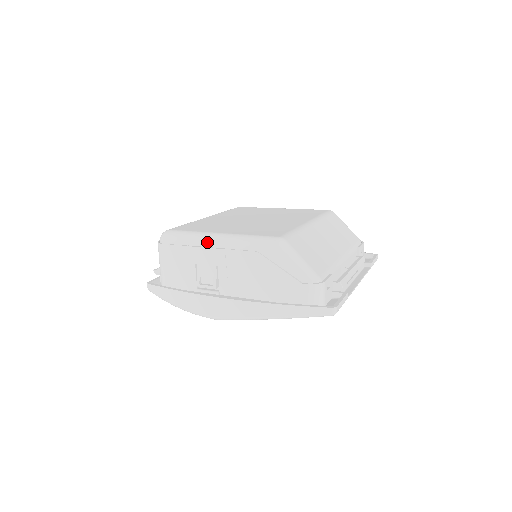
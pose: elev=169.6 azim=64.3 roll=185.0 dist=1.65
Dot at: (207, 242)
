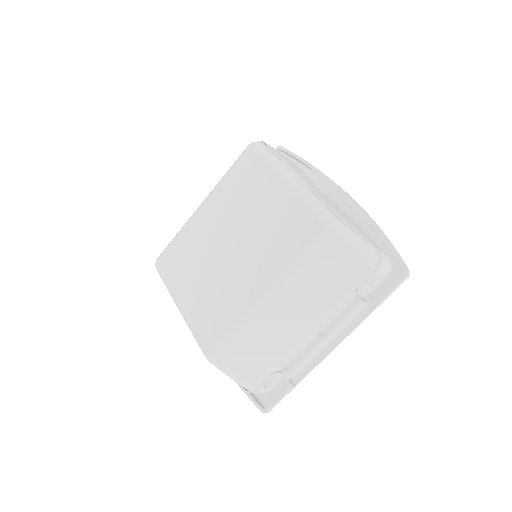
Dot at: occluded
